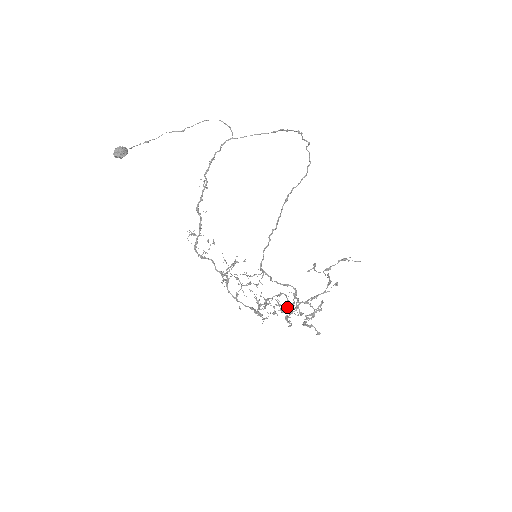
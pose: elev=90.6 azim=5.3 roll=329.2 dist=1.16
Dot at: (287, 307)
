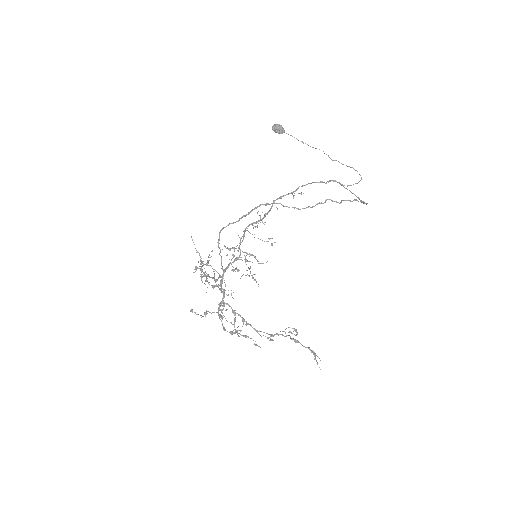
Dot at: (204, 276)
